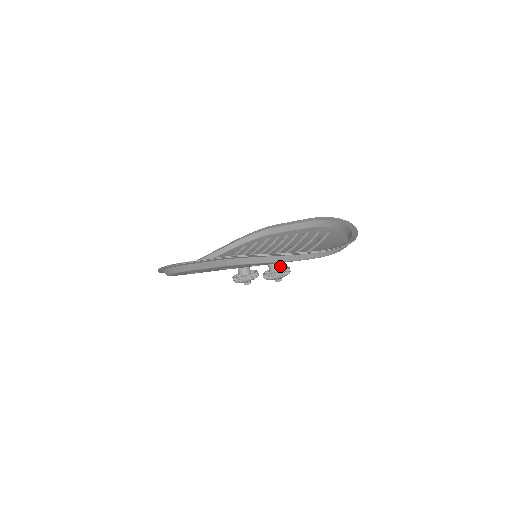
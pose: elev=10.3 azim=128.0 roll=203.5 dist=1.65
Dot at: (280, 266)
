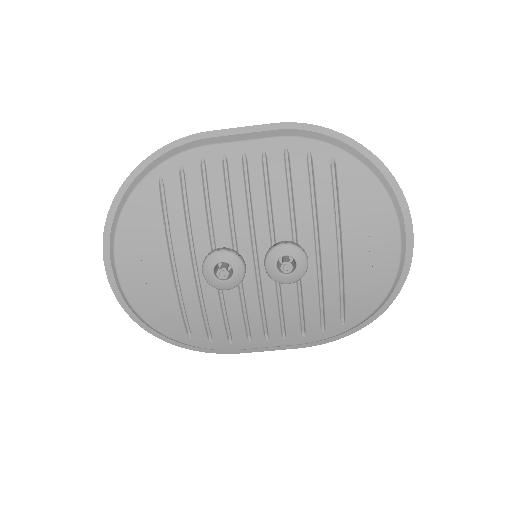
Dot at: occluded
